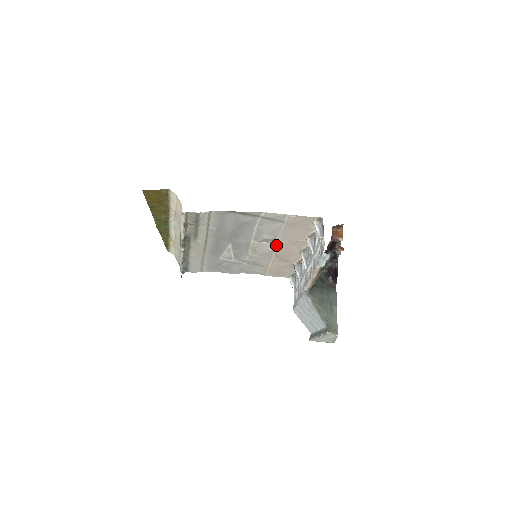
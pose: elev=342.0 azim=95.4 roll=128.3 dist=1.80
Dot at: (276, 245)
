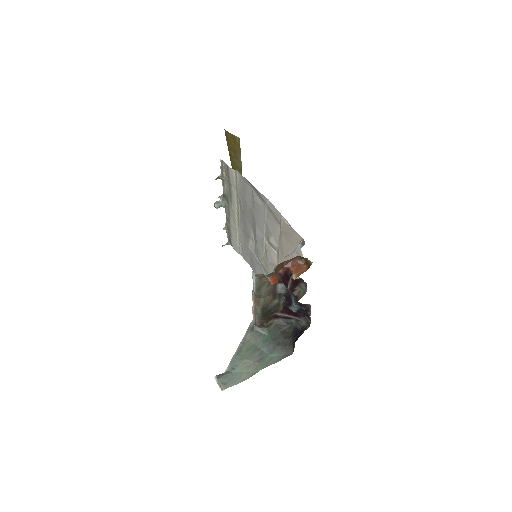
Dot at: (279, 259)
